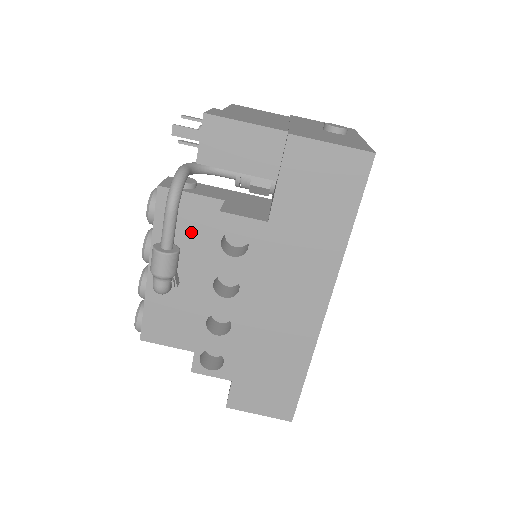
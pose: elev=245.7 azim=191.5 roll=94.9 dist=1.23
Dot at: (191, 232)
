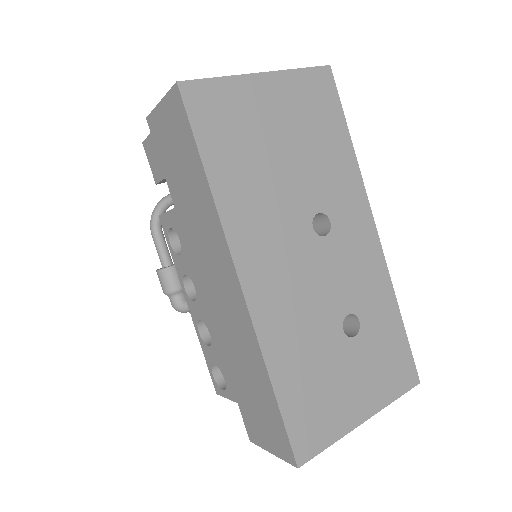
Dot at: occluded
